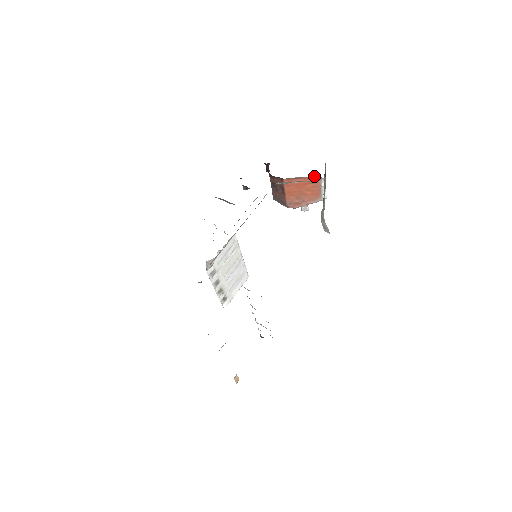
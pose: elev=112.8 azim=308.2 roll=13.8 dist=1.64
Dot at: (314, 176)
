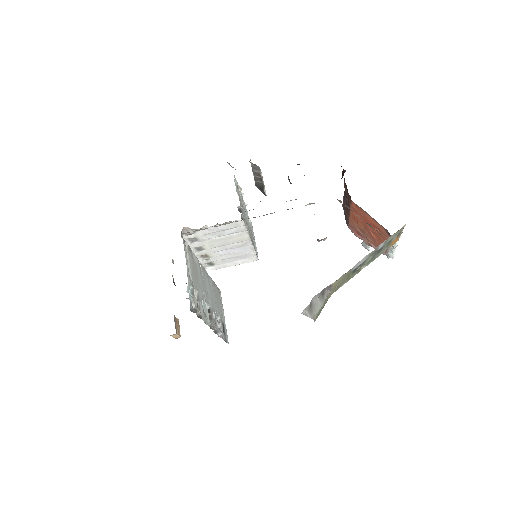
Dot at: occluded
